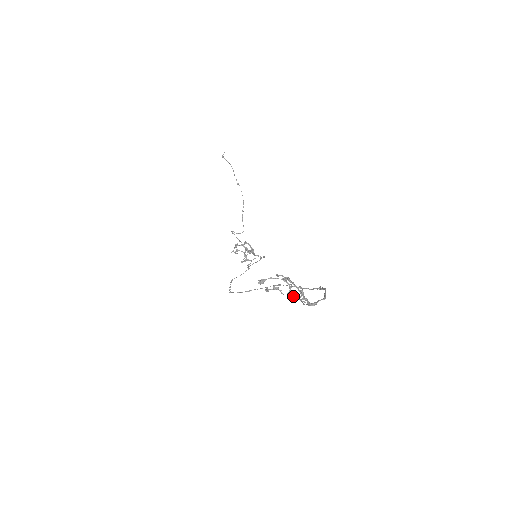
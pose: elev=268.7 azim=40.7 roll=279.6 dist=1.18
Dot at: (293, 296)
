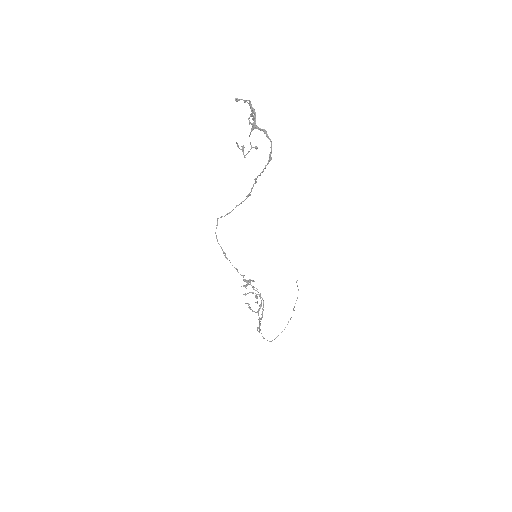
Dot at: (246, 101)
